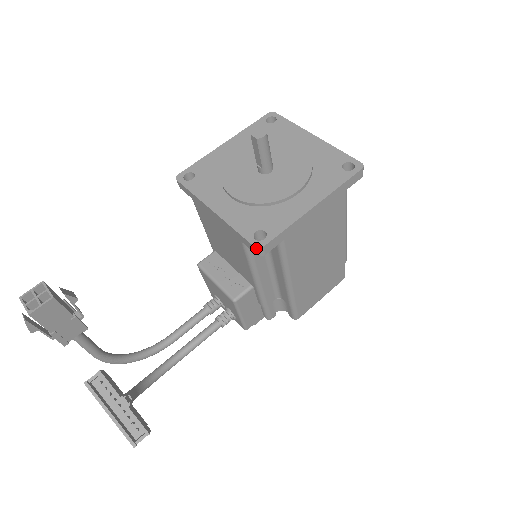
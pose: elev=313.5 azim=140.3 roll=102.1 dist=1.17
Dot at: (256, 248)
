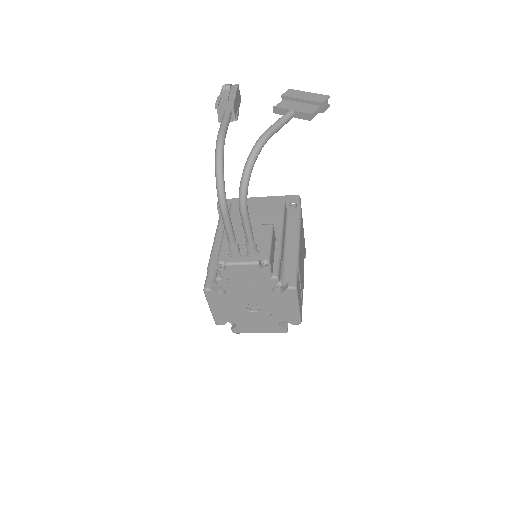
Dot at: (297, 195)
